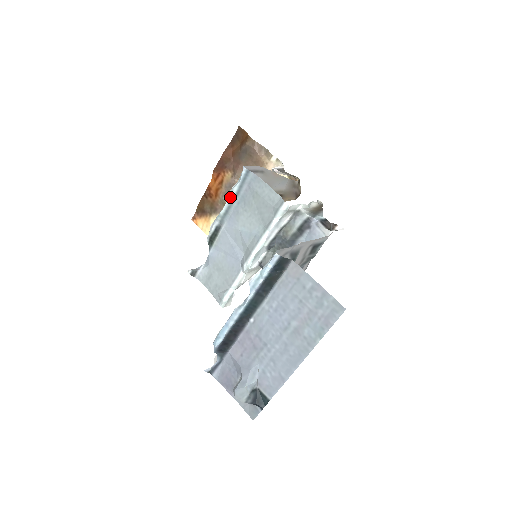
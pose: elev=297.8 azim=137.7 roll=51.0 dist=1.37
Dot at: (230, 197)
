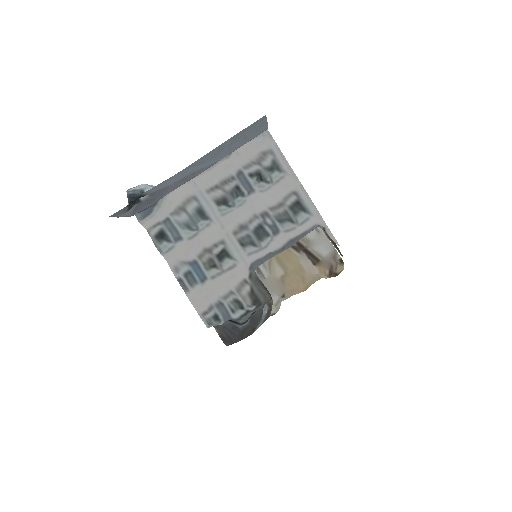
Dot at: occluded
